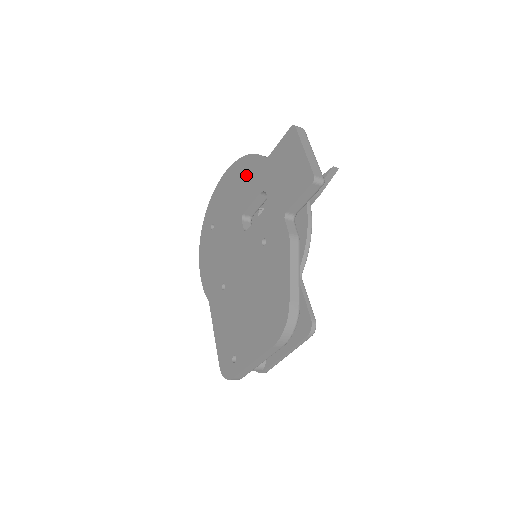
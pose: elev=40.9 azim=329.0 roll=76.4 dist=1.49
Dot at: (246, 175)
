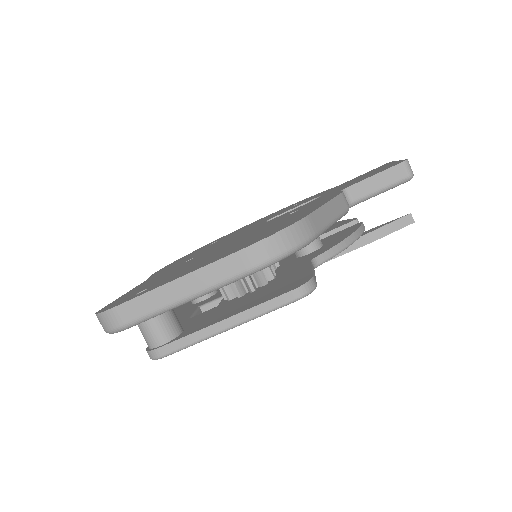
Dot at: (297, 203)
